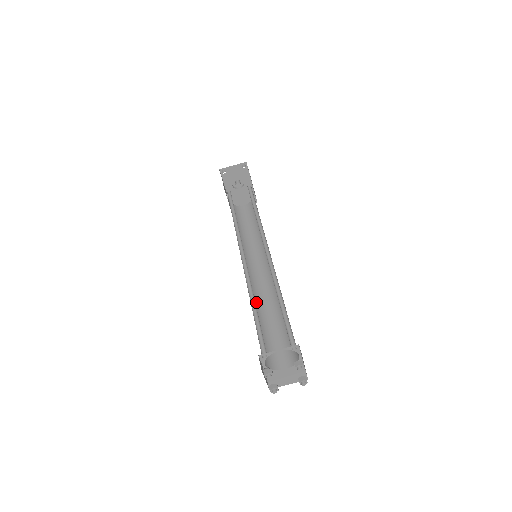
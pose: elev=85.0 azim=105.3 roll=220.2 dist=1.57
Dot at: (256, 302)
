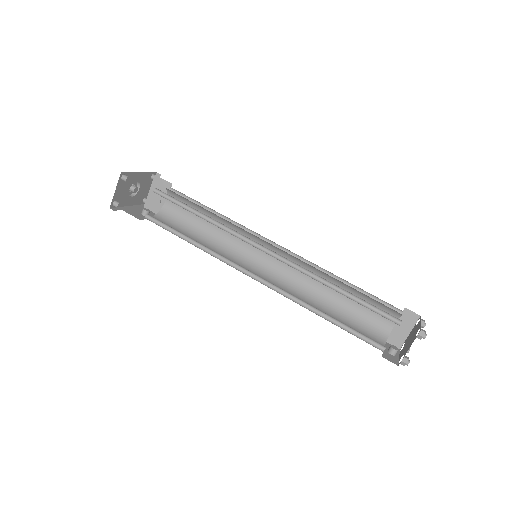
Dot at: (306, 293)
